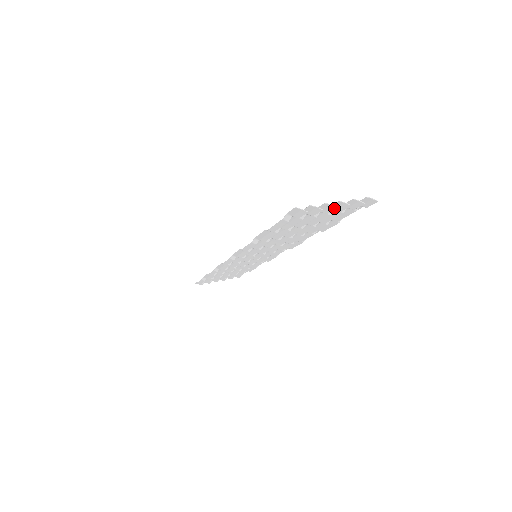
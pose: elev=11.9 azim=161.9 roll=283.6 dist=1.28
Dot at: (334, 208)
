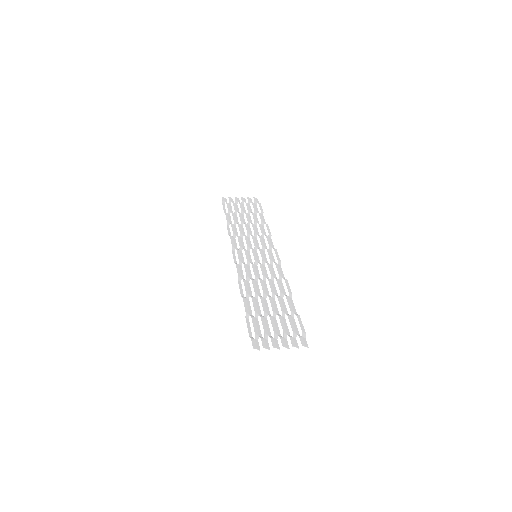
Dot at: (279, 348)
